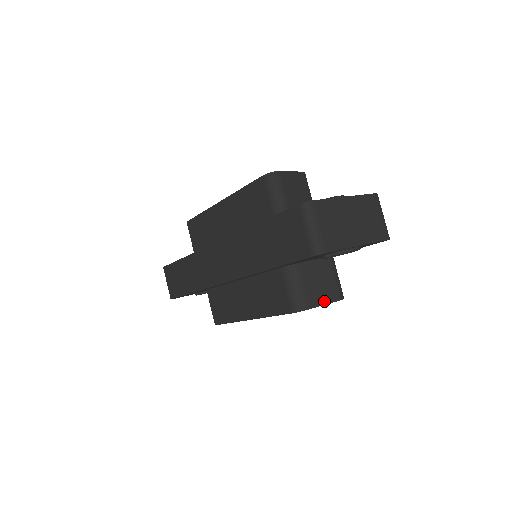
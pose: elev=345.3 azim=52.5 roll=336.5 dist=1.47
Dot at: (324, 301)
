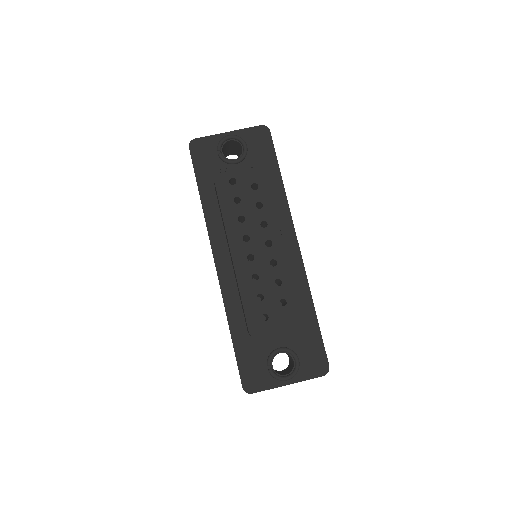
Dot at: occluded
